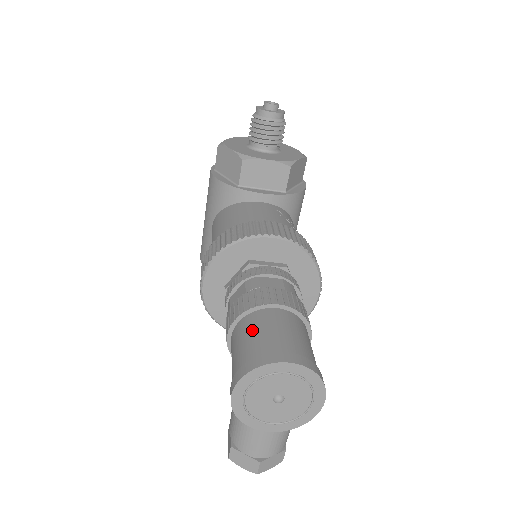
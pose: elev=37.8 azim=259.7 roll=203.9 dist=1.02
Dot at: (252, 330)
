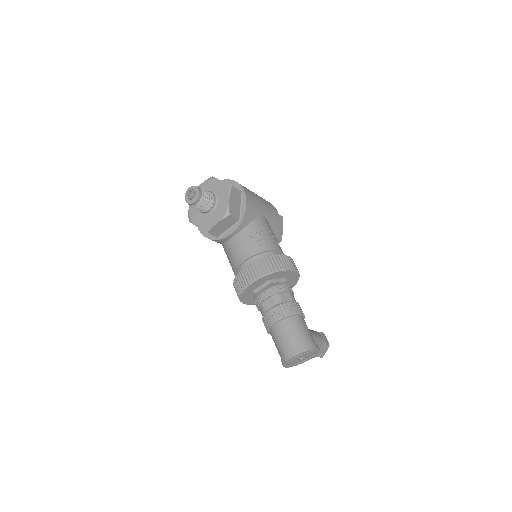
Dot at: (275, 340)
